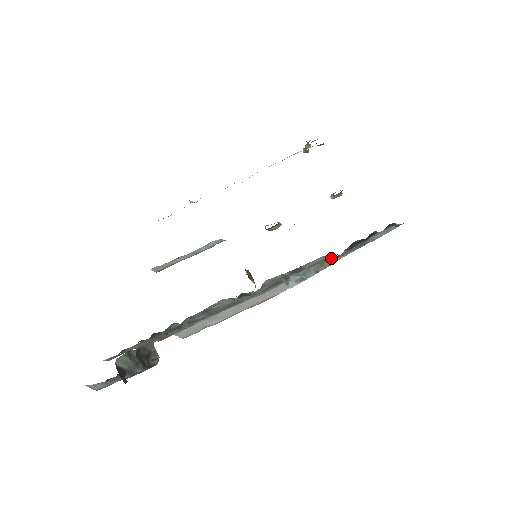
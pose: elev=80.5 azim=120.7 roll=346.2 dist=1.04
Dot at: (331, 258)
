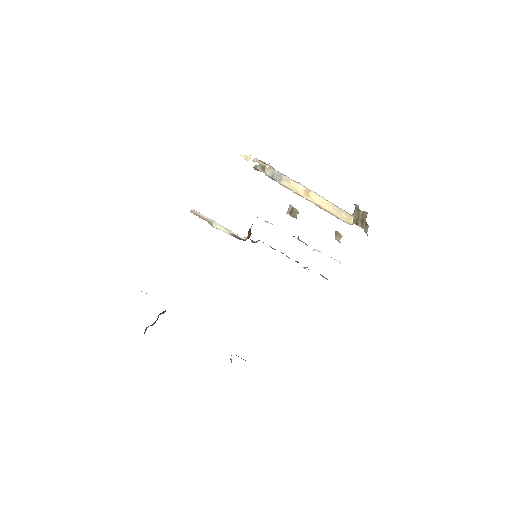
Dot at: occluded
